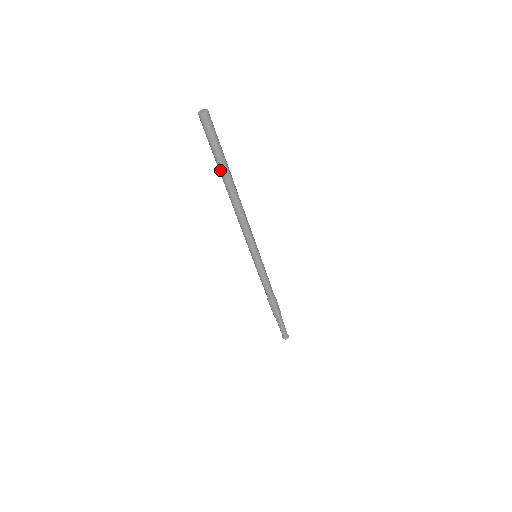
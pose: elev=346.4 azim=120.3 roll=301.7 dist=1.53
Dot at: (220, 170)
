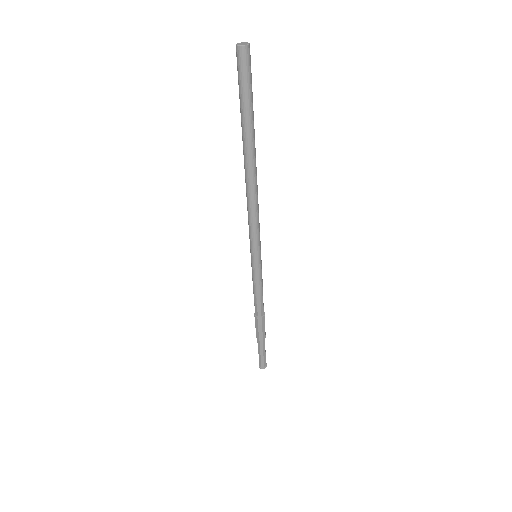
Dot at: (246, 131)
